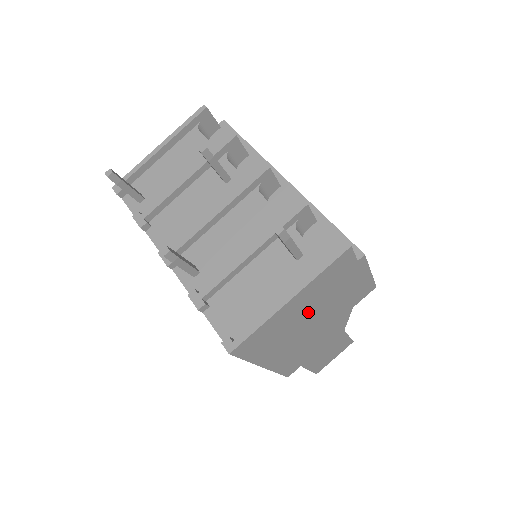
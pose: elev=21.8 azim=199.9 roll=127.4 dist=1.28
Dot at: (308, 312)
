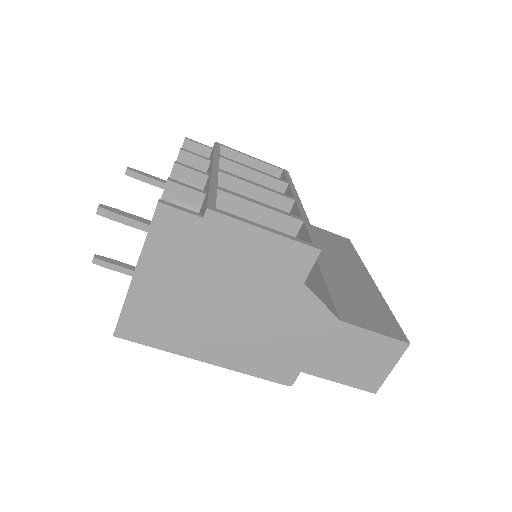
Dot at: (195, 289)
